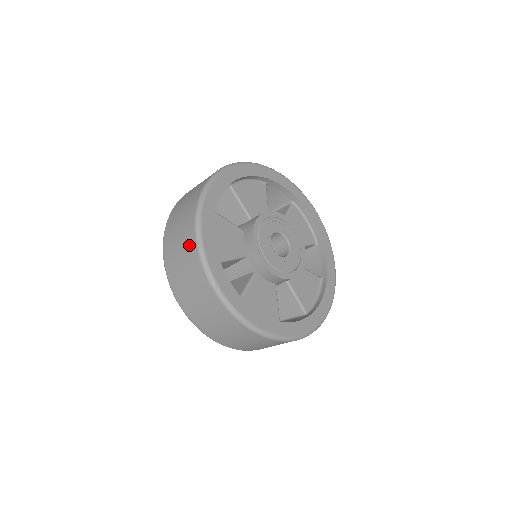
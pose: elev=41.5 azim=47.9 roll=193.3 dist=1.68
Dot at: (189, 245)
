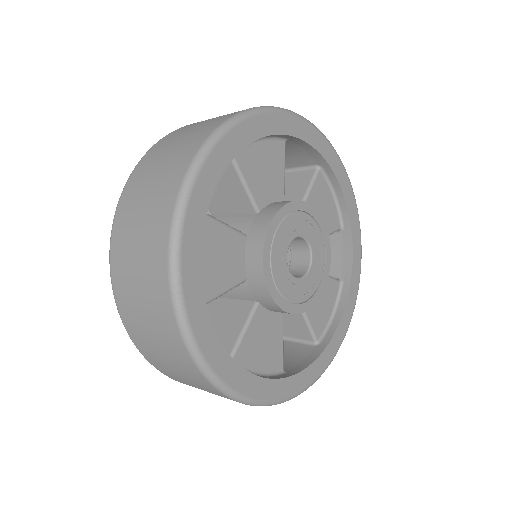
Dot at: occluded
